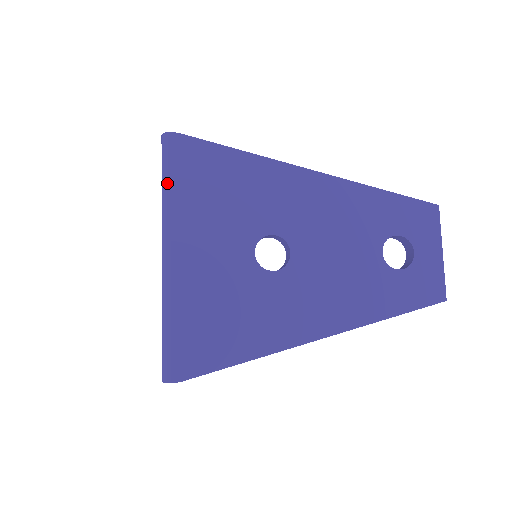
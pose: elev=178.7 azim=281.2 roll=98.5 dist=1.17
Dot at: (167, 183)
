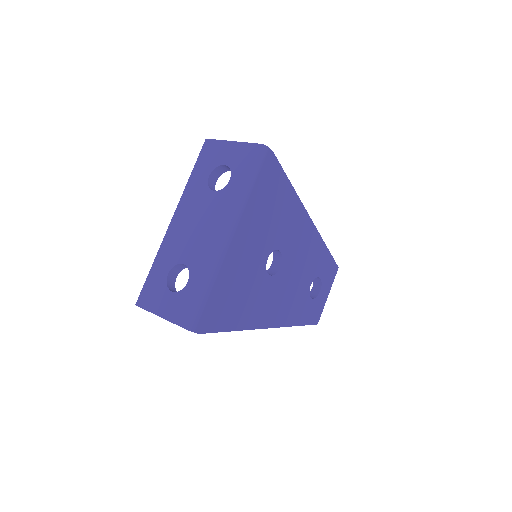
Dot at: (253, 185)
